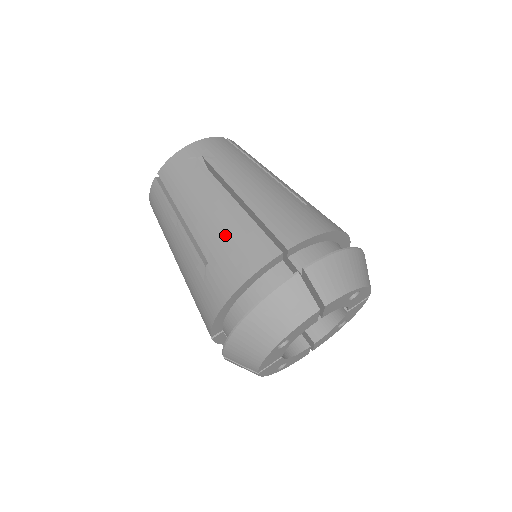
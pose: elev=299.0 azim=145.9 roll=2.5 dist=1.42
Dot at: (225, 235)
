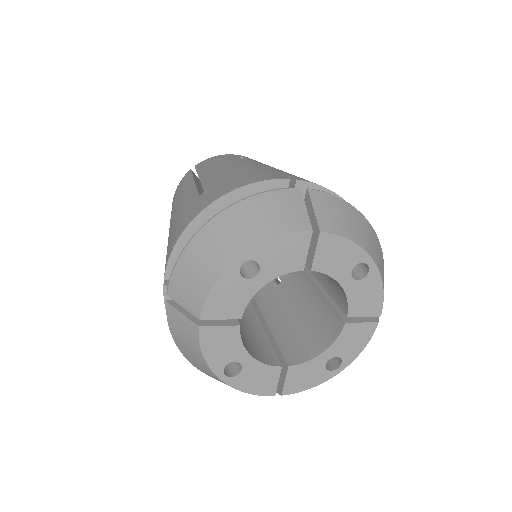
Dot at: (235, 173)
